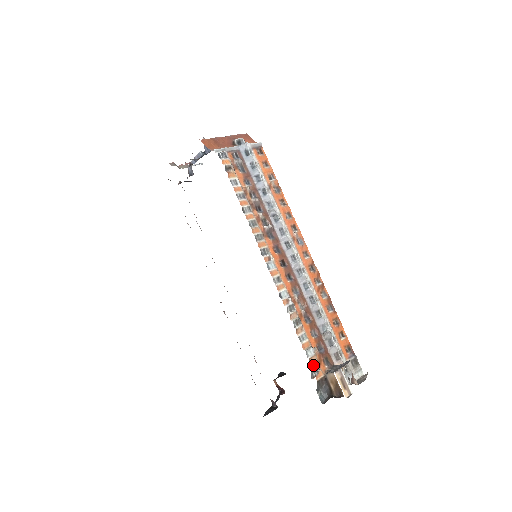
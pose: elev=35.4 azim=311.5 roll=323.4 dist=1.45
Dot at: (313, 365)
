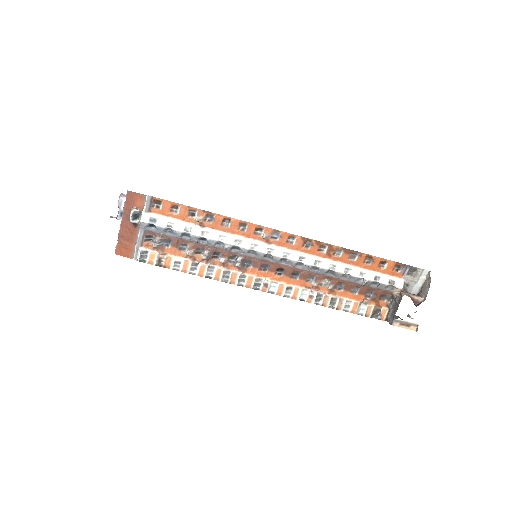
Dot at: (372, 314)
